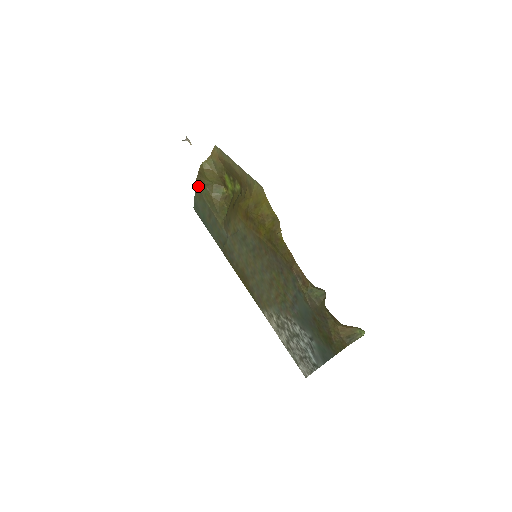
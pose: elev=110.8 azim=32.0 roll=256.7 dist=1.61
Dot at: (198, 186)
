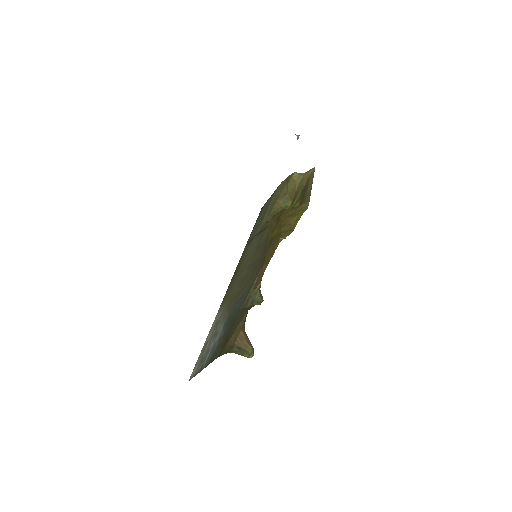
Dot at: (278, 188)
